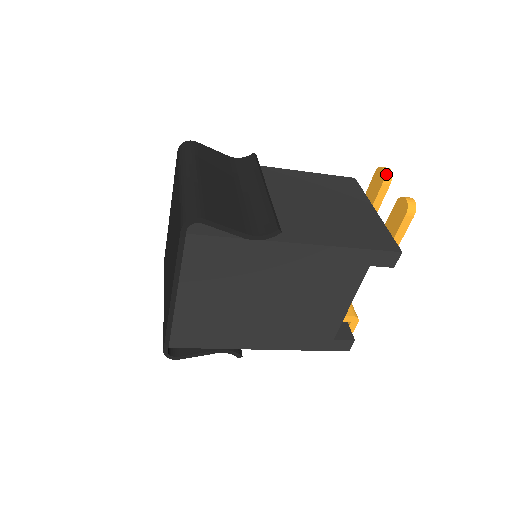
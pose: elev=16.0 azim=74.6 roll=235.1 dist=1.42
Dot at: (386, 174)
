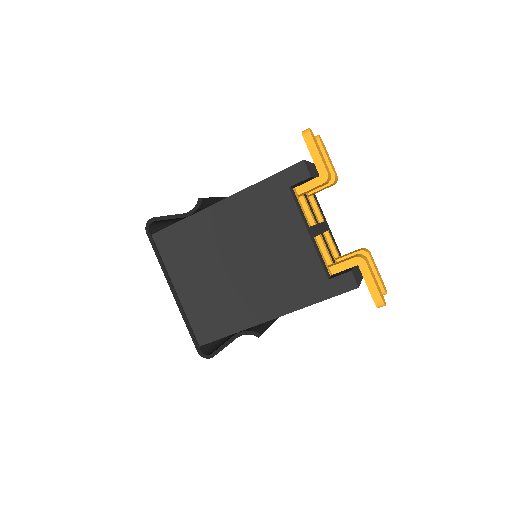
Dot at: occluded
